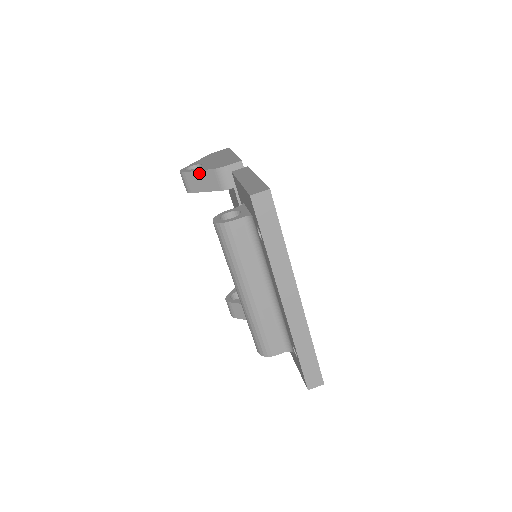
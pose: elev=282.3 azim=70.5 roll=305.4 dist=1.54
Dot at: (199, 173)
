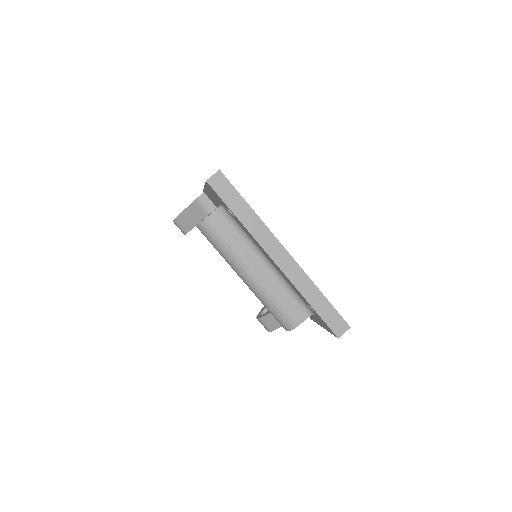
Dot at: (185, 212)
